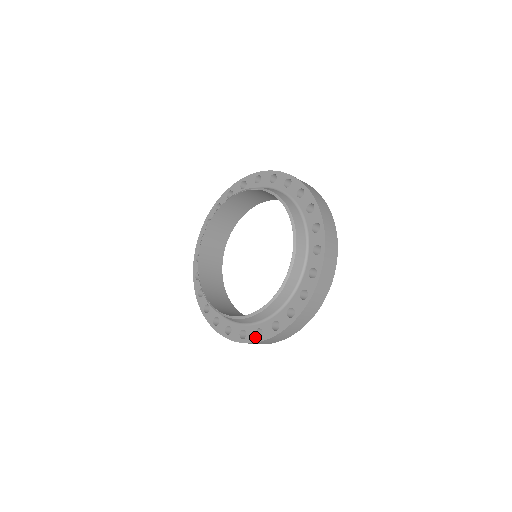
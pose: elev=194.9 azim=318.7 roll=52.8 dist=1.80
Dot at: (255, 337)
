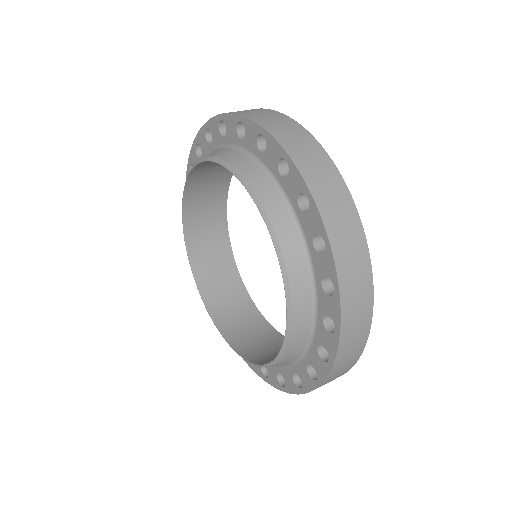
Dot at: (278, 383)
